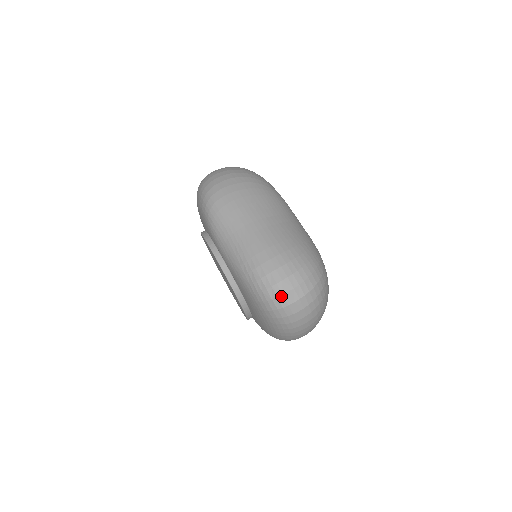
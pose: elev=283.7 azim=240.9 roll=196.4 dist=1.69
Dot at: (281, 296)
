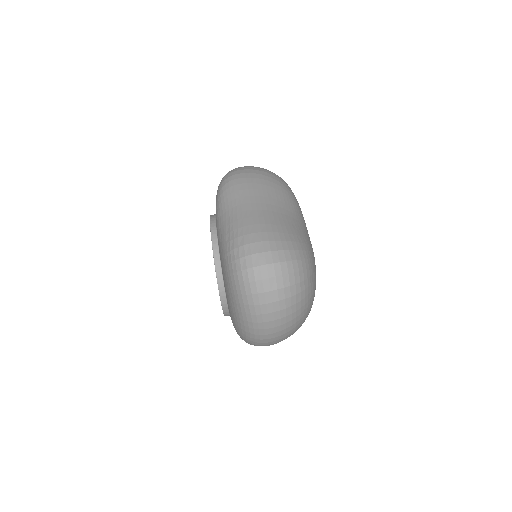
Dot at: (251, 268)
